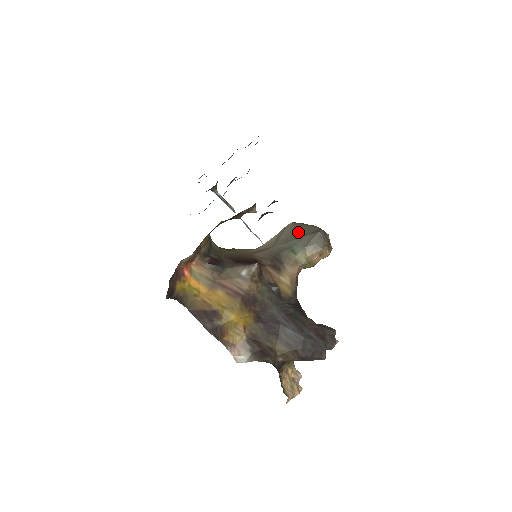
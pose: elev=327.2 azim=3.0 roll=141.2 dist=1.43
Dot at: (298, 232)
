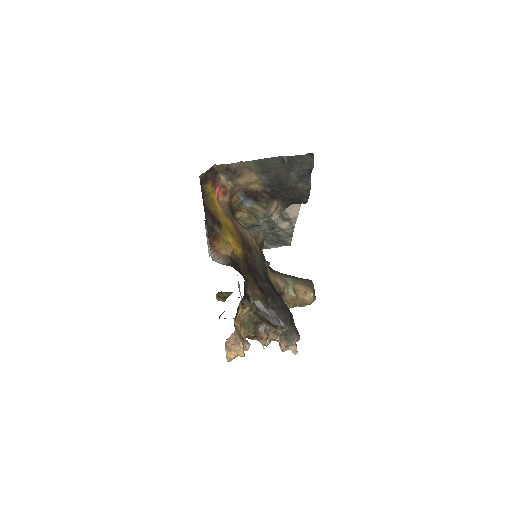
Dot at: occluded
